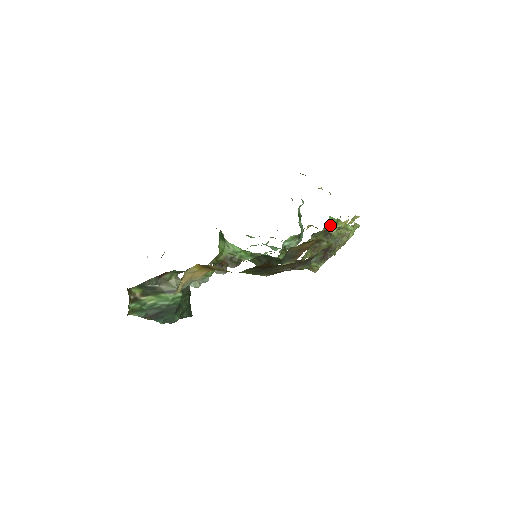
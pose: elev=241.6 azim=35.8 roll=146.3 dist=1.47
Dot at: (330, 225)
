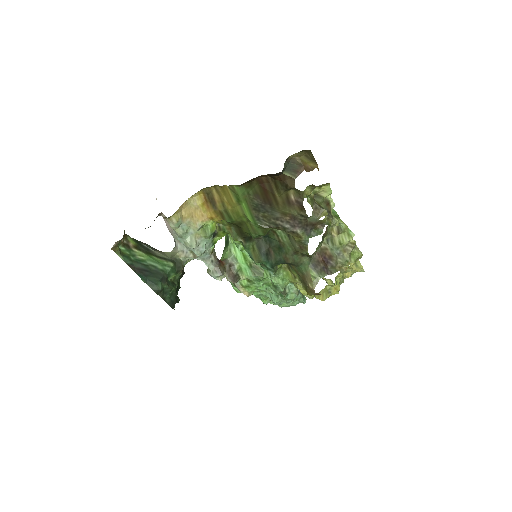
Dot at: (332, 206)
